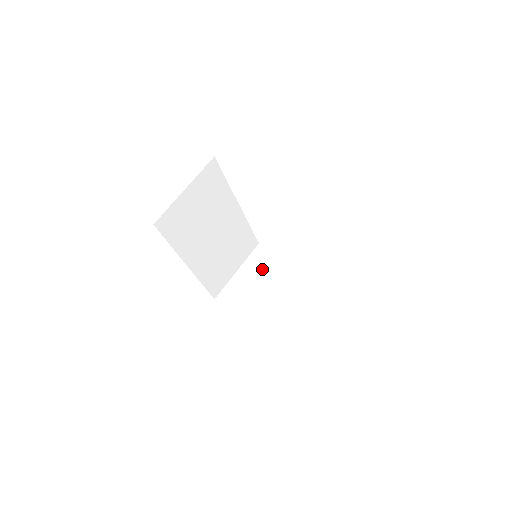
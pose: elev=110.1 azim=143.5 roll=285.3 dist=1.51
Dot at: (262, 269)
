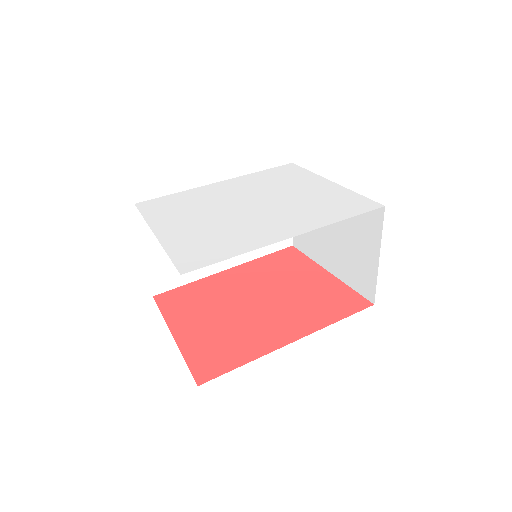
Dot at: occluded
